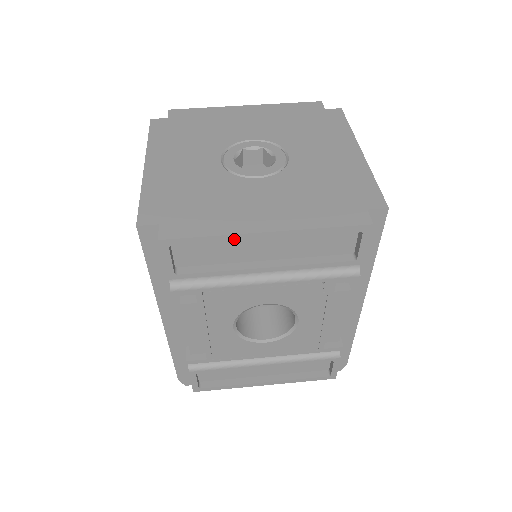
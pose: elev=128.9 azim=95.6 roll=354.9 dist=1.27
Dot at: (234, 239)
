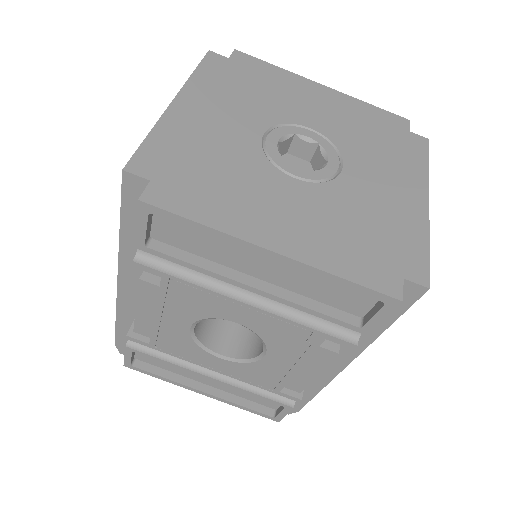
Dot at: (229, 241)
